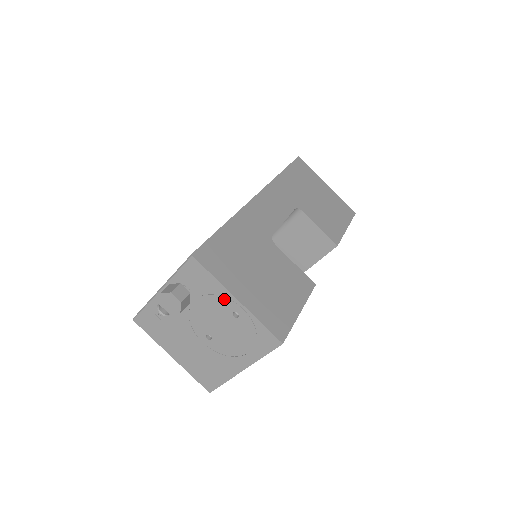
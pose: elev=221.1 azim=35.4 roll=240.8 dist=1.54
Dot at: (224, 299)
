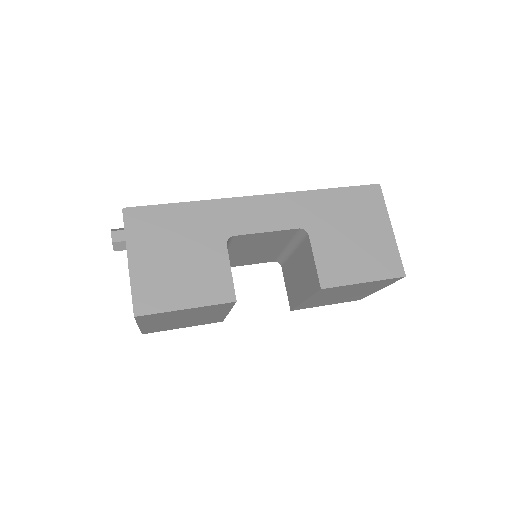
Dot at: occluded
